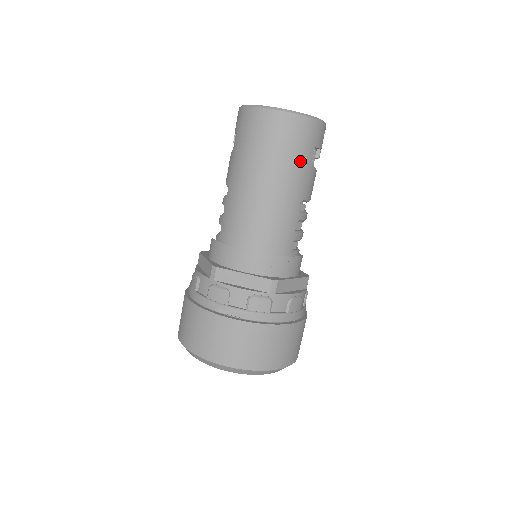
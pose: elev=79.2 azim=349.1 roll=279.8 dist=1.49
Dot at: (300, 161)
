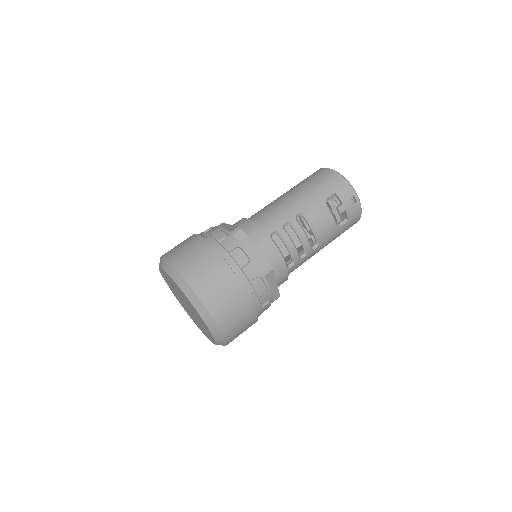
Dot at: (317, 191)
